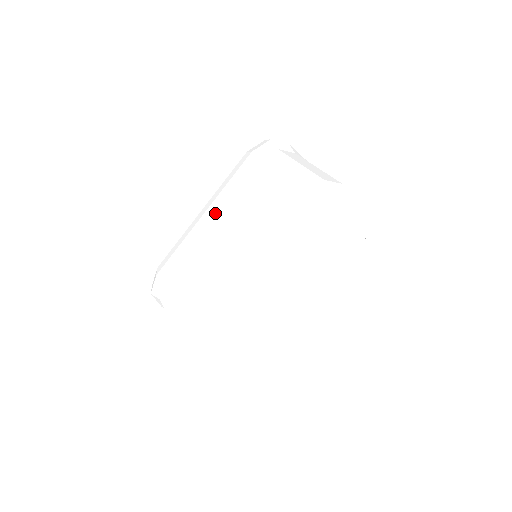
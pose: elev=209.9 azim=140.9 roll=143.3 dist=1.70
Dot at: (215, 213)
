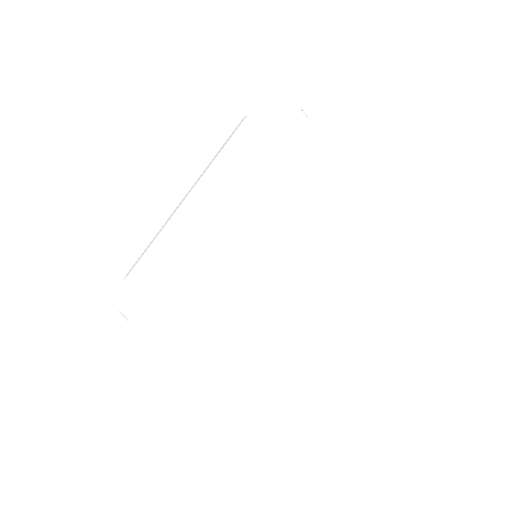
Dot at: (199, 196)
